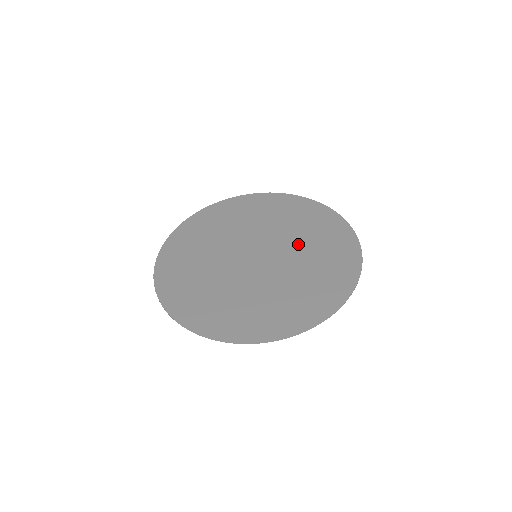
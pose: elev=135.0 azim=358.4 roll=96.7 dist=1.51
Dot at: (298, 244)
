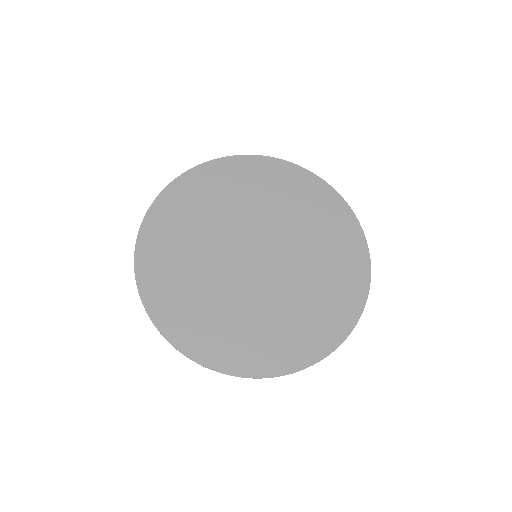
Dot at: (301, 280)
